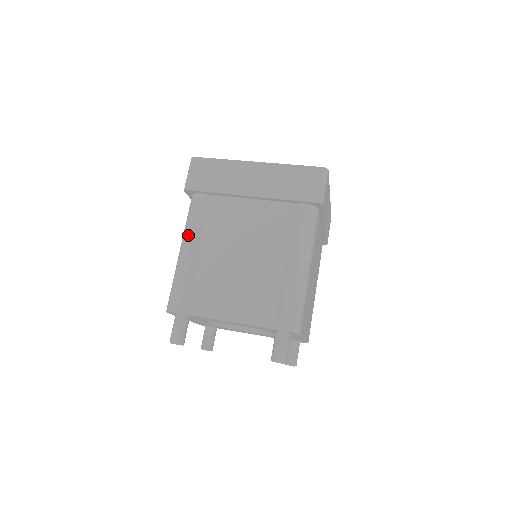
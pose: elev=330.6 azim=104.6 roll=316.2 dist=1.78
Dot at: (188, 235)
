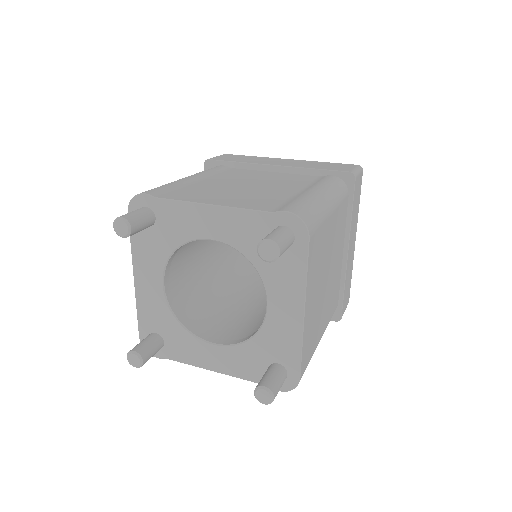
Dot at: occluded
